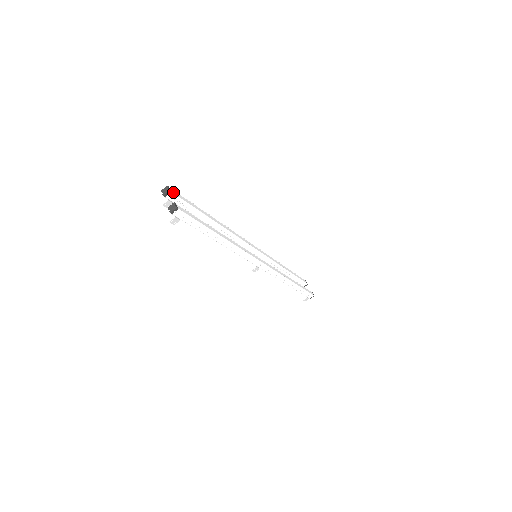
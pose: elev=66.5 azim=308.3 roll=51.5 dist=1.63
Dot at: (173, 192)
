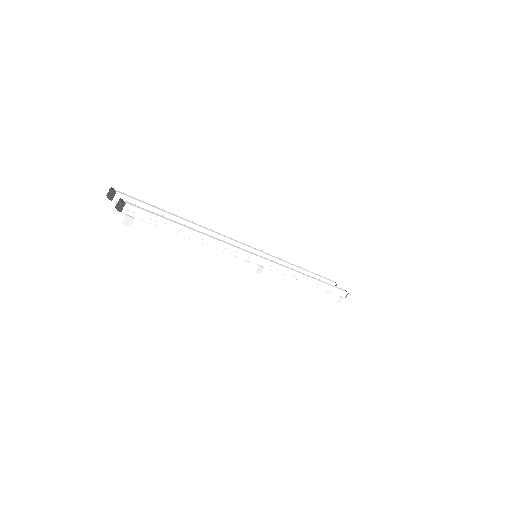
Dot at: (120, 193)
